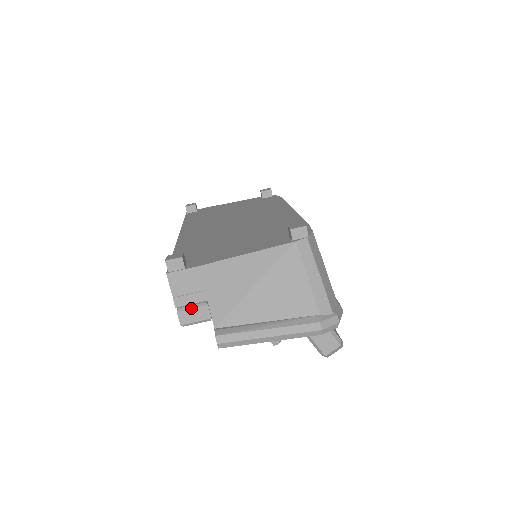
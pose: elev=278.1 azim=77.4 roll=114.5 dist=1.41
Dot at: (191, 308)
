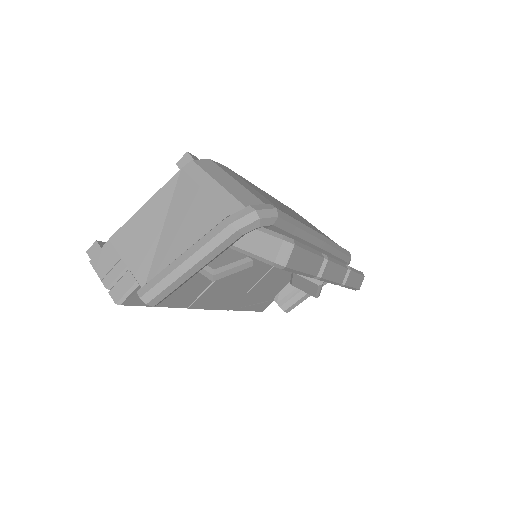
Dot at: (117, 282)
